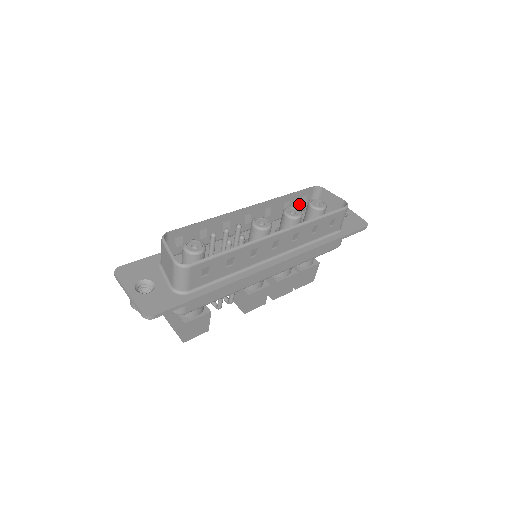
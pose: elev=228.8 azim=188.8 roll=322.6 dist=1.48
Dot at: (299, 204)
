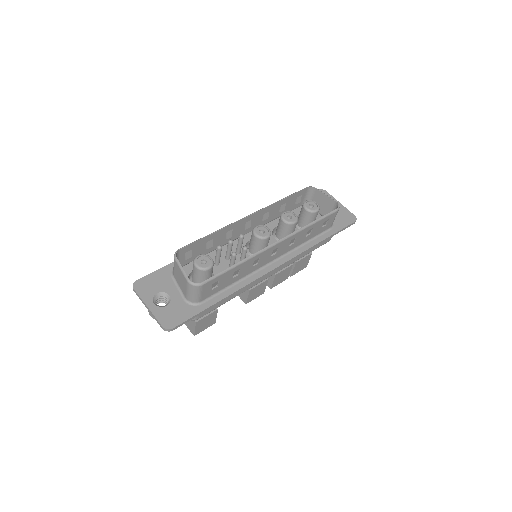
Dot at: (294, 203)
